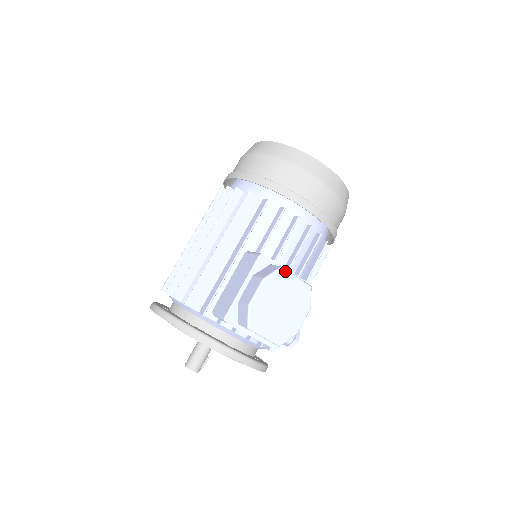
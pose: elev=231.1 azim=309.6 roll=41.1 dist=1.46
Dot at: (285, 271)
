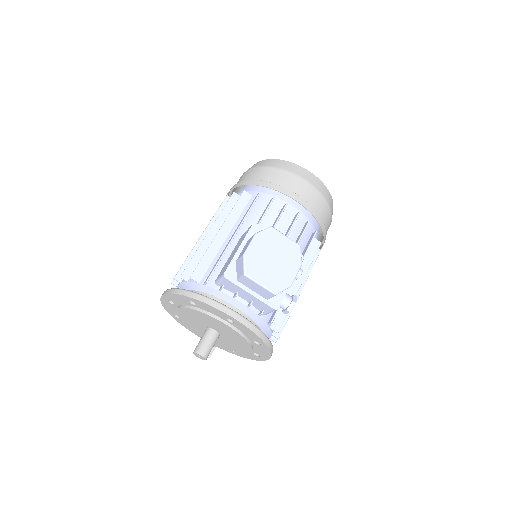
Dot at: (275, 229)
